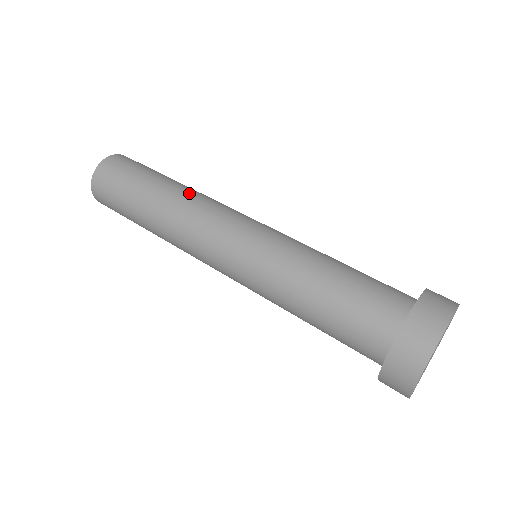
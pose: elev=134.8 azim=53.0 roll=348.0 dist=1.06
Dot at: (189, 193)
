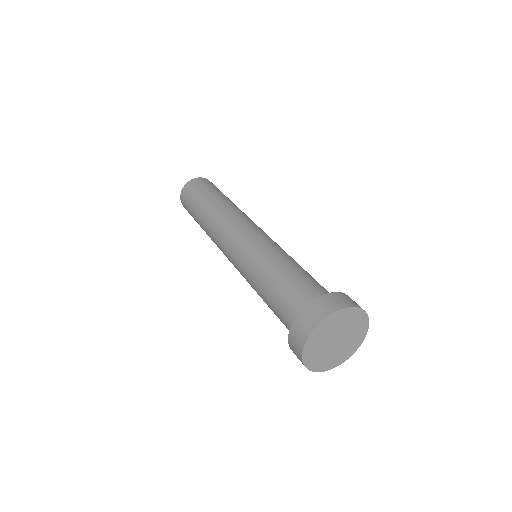
Dot at: (229, 207)
